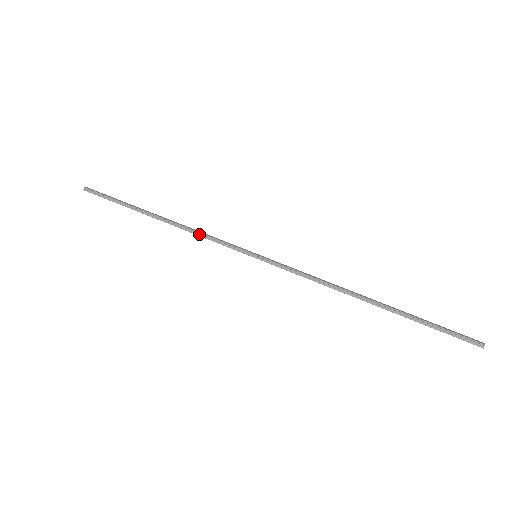
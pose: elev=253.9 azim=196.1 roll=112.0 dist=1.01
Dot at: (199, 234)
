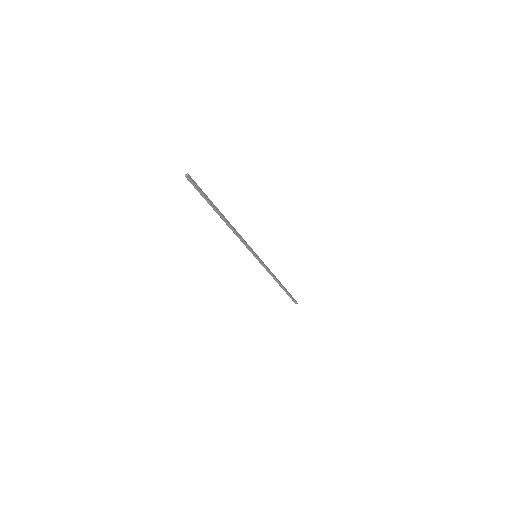
Dot at: (239, 238)
